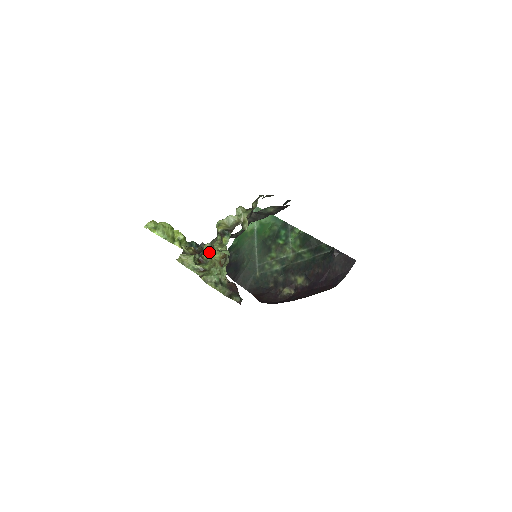
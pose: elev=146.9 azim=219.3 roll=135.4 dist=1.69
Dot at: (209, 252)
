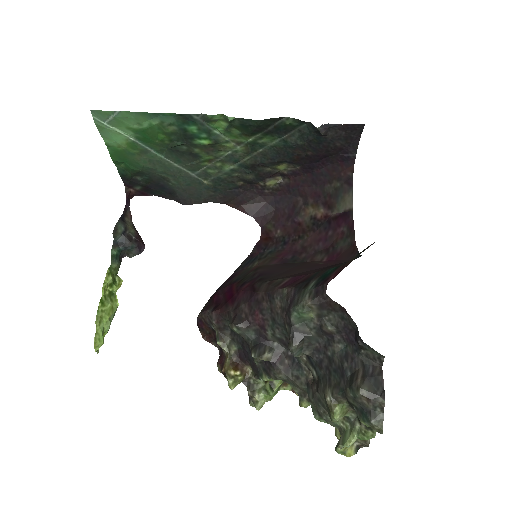
Dot at: occluded
